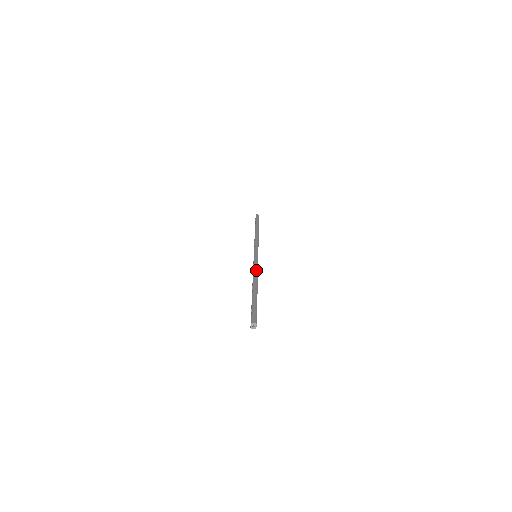
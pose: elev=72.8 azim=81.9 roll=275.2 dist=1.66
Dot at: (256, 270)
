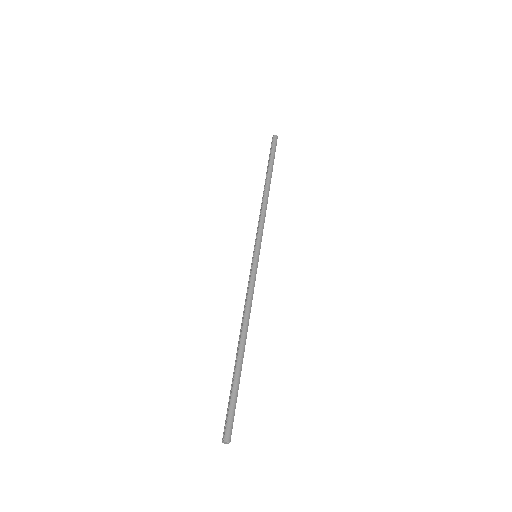
Dot at: (250, 302)
